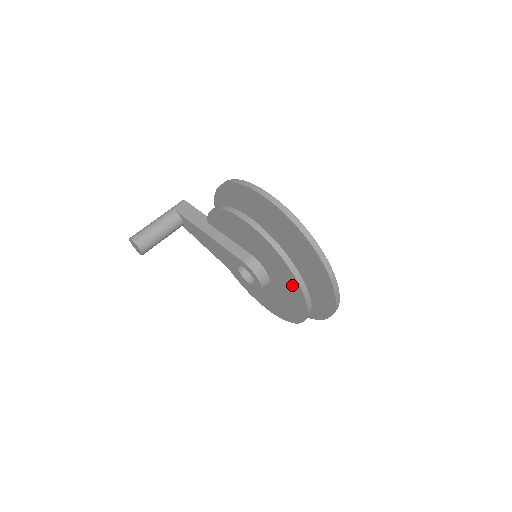
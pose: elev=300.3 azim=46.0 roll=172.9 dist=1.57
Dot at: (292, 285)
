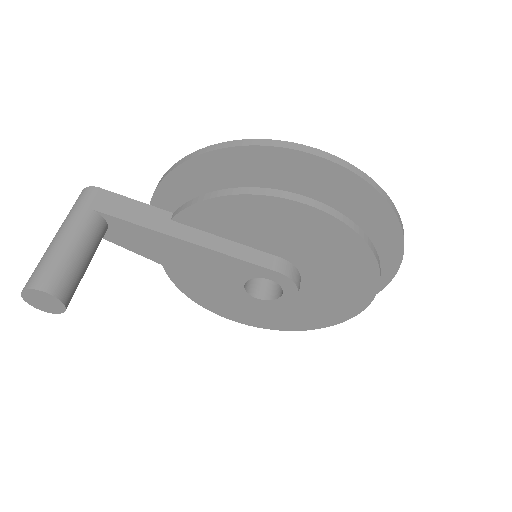
Dot at: (359, 285)
